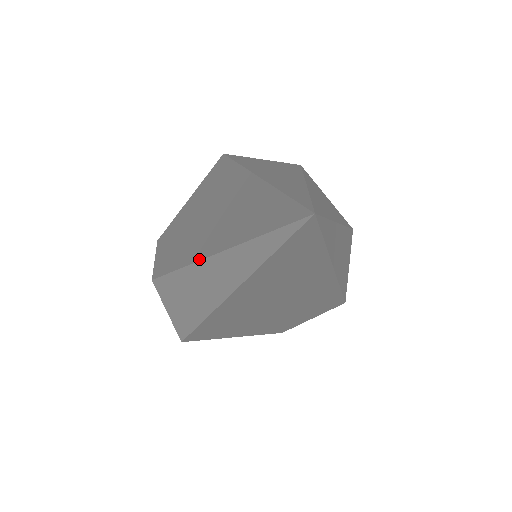
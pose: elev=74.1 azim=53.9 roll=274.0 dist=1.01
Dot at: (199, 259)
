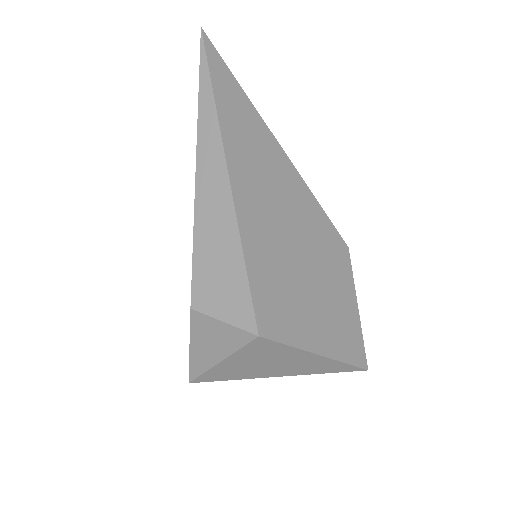
Dot at: (195, 176)
